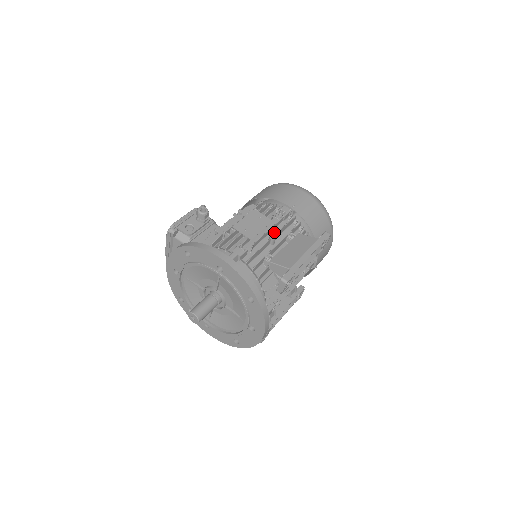
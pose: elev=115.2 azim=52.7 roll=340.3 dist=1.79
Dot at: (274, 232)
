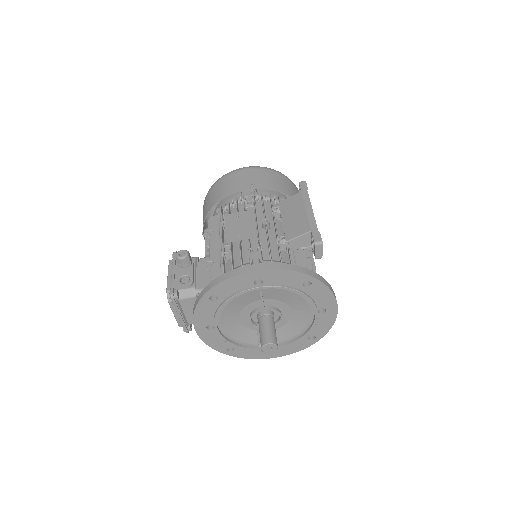
Dot at: (259, 219)
